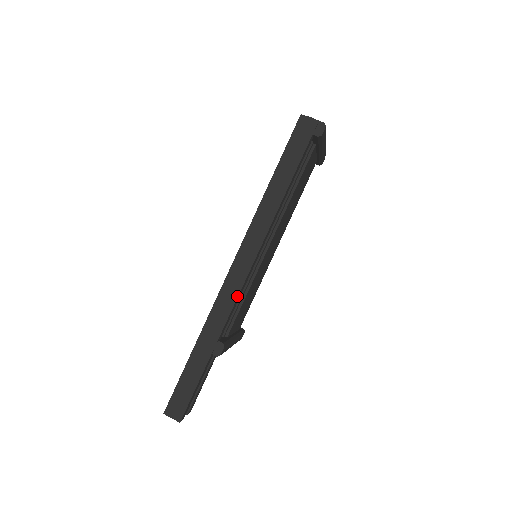
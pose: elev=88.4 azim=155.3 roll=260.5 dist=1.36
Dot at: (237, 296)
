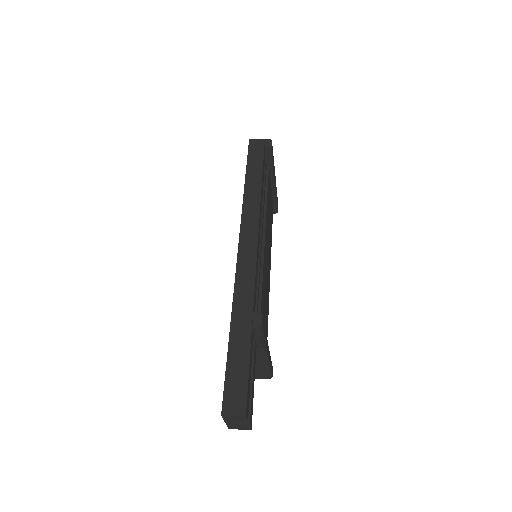
Dot at: (255, 267)
